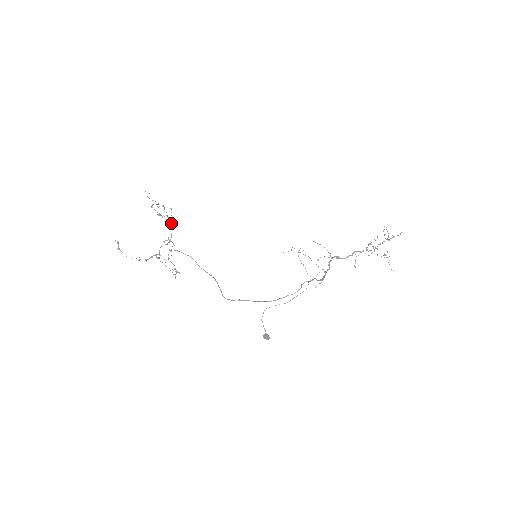
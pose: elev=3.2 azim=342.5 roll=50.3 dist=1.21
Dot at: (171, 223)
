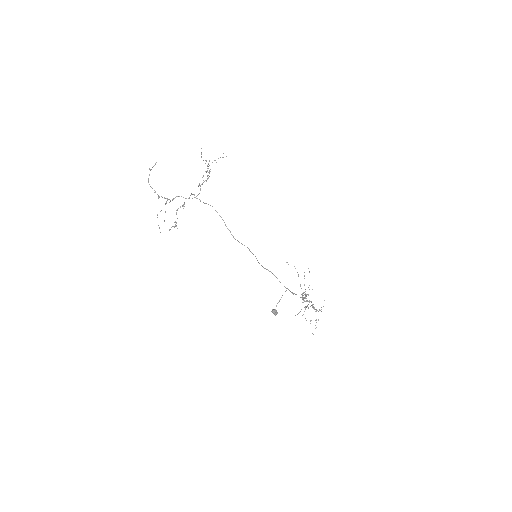
Dot at: (200, 186)
